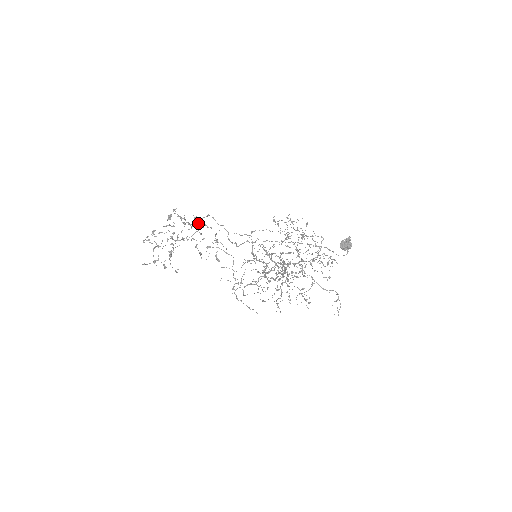
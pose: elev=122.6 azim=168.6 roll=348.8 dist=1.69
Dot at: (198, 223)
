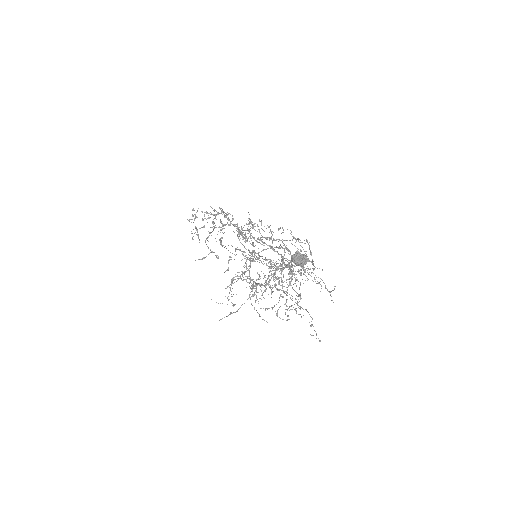
Dot at: occluded
